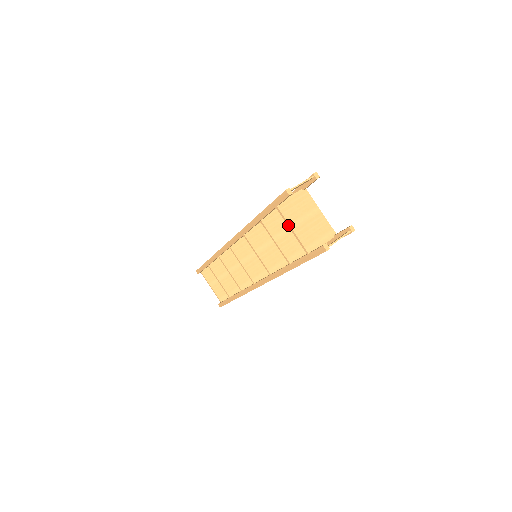
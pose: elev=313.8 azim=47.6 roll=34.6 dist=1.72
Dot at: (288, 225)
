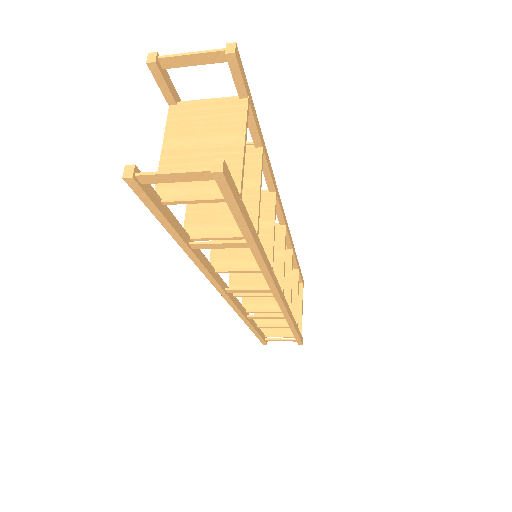
Dot at: (164, 141)
